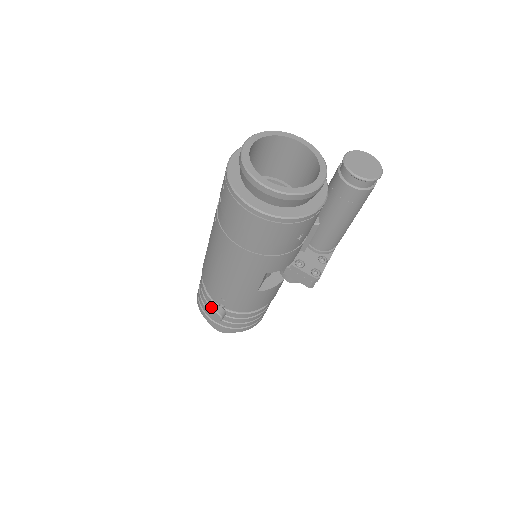
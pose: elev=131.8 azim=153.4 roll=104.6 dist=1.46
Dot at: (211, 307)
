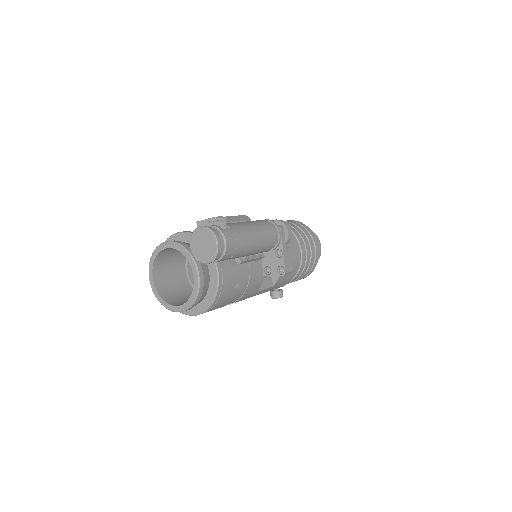
Dot at: (270, 295)
